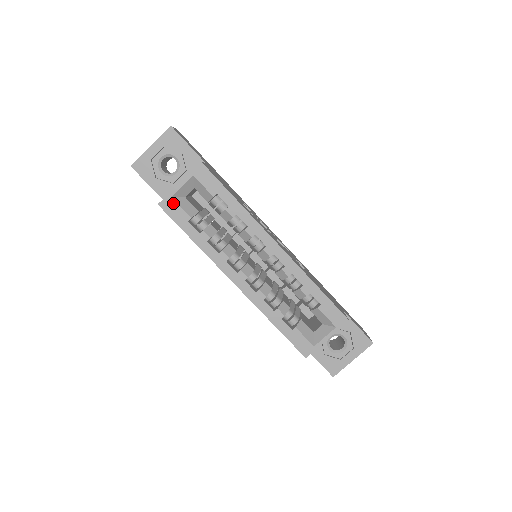
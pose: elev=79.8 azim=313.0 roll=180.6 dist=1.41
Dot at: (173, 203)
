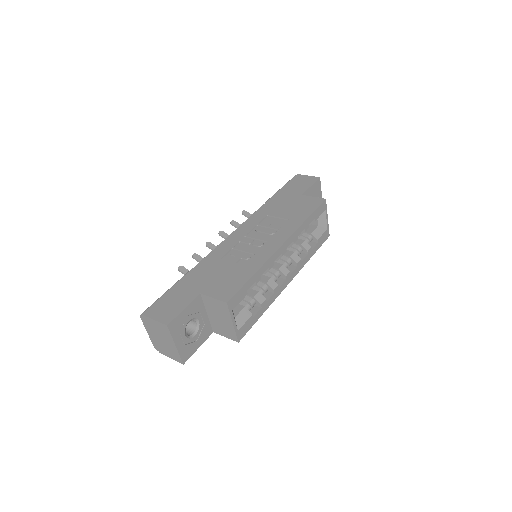
Dot at: (241, 329)
